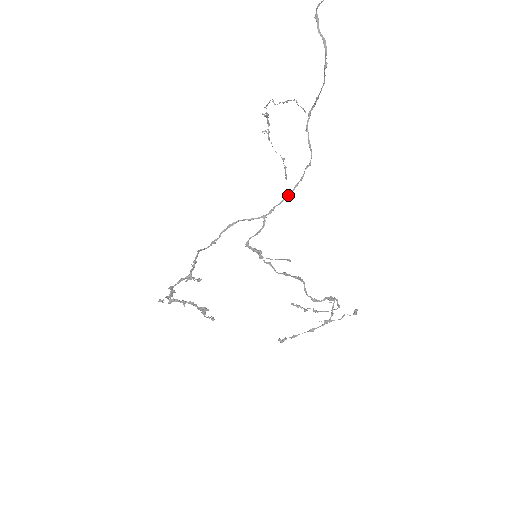
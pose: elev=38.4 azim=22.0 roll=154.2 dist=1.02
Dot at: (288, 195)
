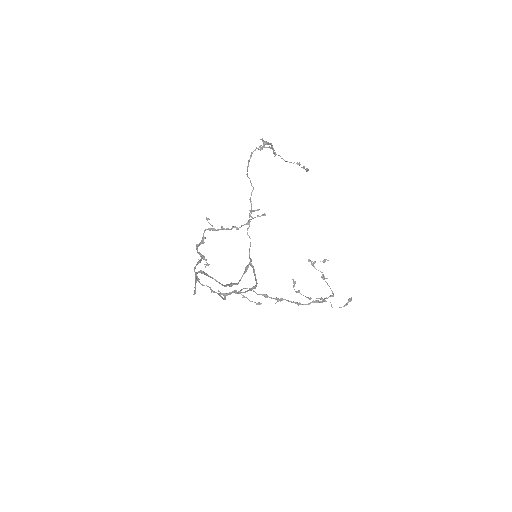
Dot at: (241, 292)
